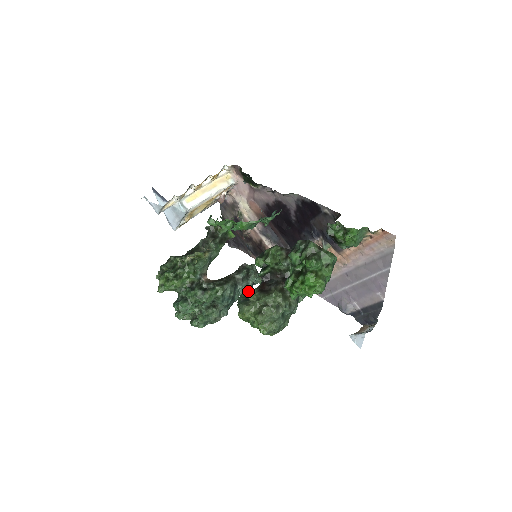
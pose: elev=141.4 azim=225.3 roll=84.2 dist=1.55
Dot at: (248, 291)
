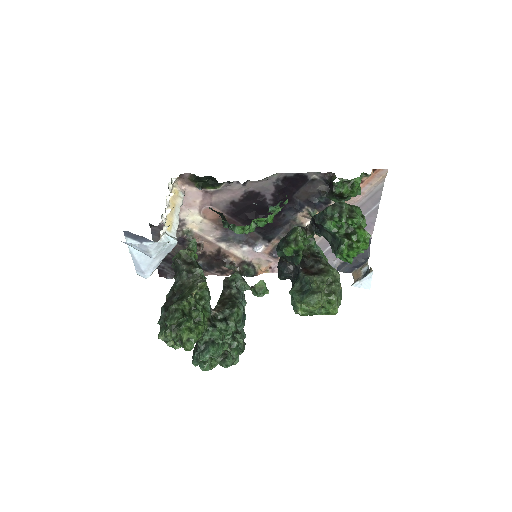
Dot at: occluded
